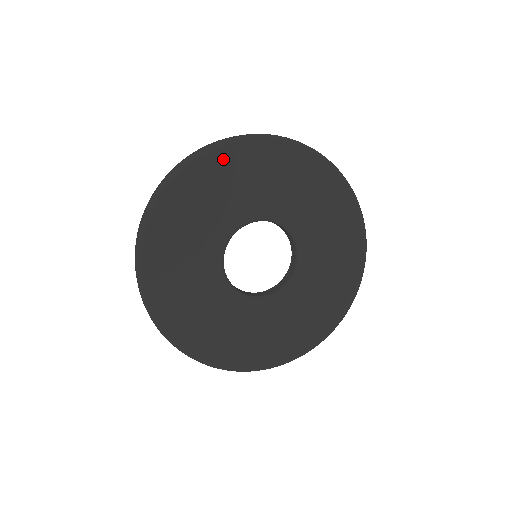
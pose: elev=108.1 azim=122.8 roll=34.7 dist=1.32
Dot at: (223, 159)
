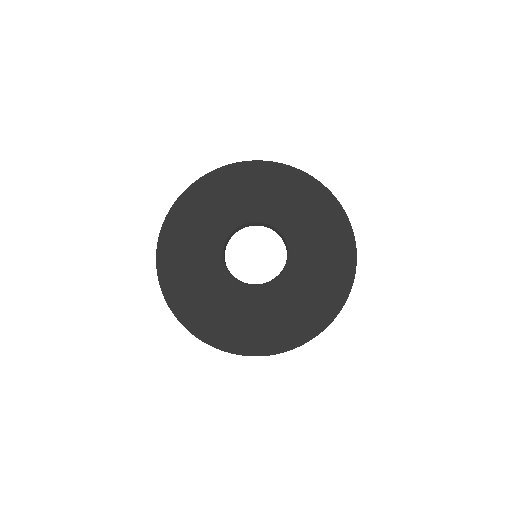
Dot at: (242, 172)
